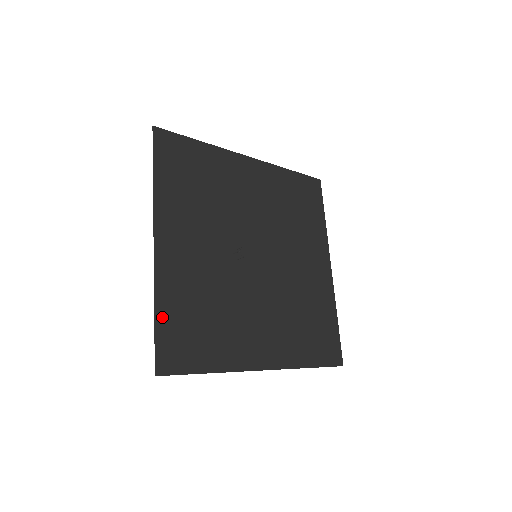
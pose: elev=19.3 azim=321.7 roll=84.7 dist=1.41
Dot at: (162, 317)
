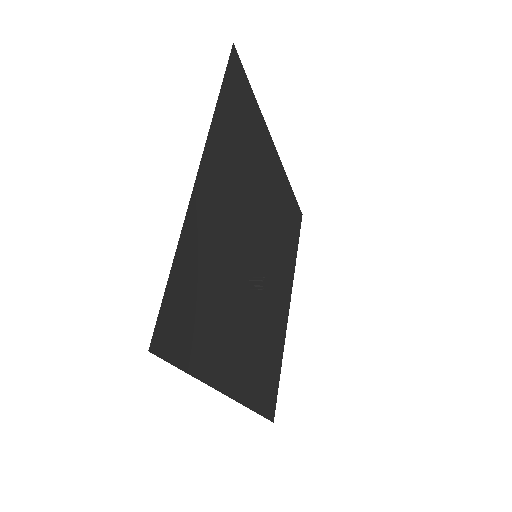
Dot at: (259, 405)
